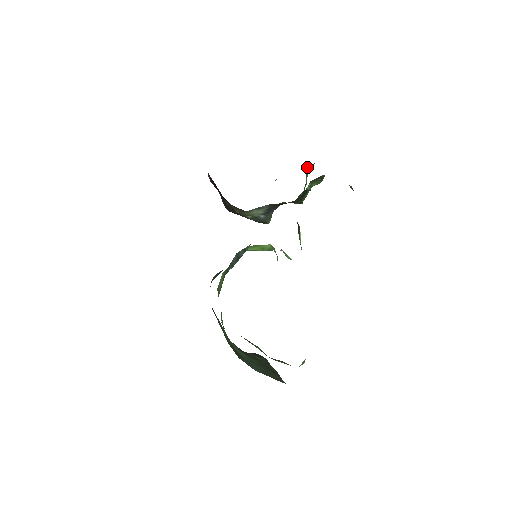
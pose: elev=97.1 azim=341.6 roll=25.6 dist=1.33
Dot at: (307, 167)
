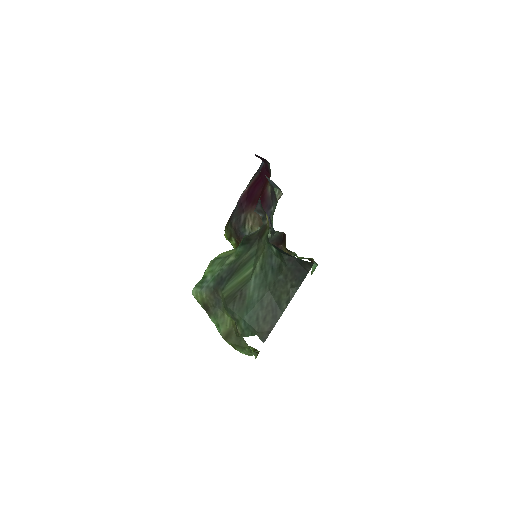
Dot at: occluded
